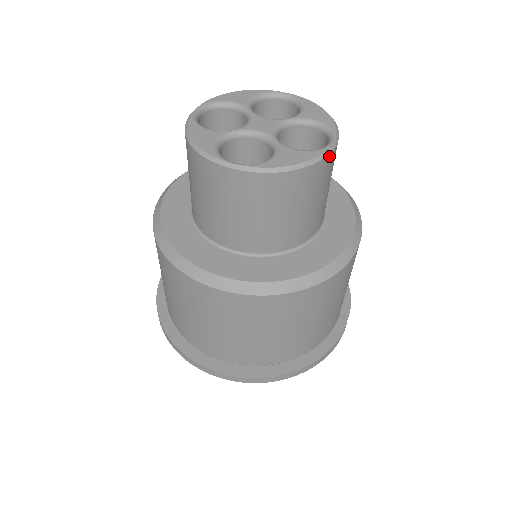
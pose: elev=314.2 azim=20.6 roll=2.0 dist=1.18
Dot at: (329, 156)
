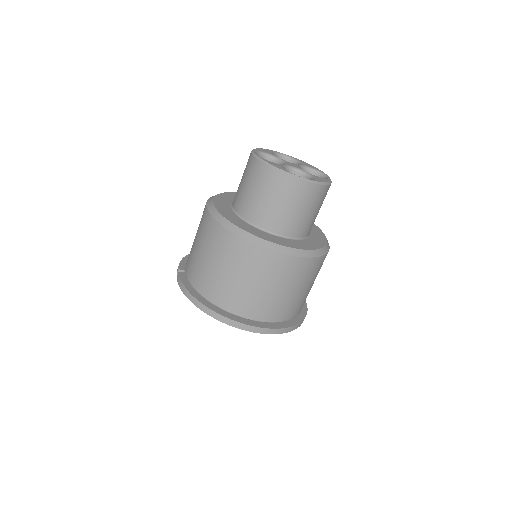
Dot at: occluded
